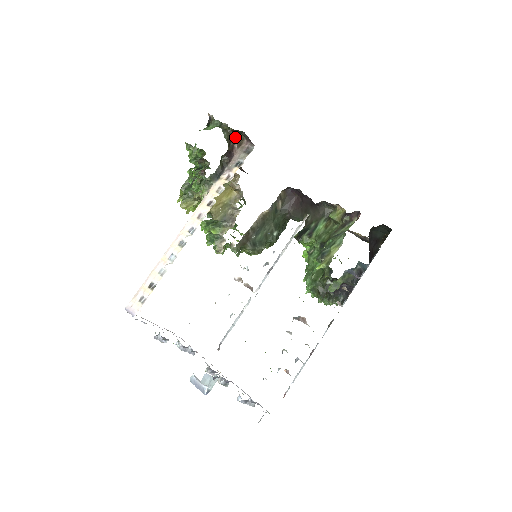
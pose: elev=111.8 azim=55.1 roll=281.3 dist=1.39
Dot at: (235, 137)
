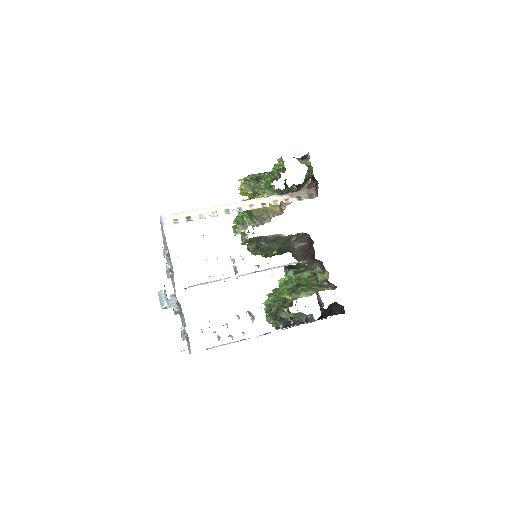
Dot at: (309, 180)
